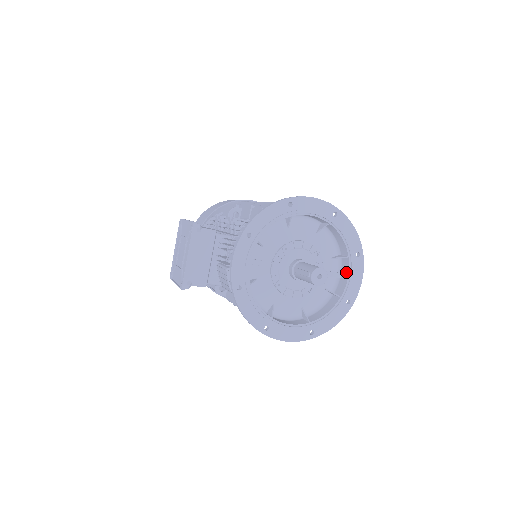
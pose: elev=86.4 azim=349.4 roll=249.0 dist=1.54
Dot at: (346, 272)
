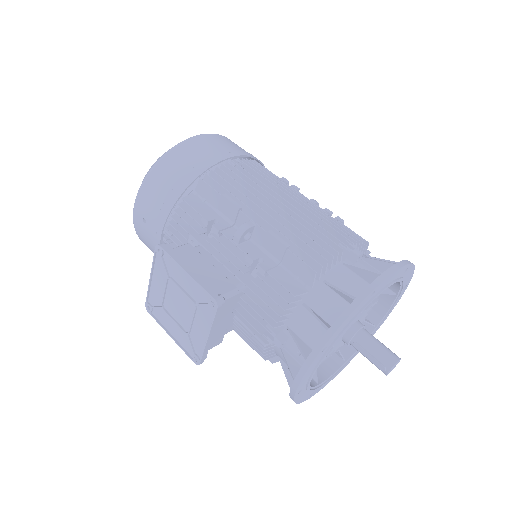
Dot at: (387, 303)
